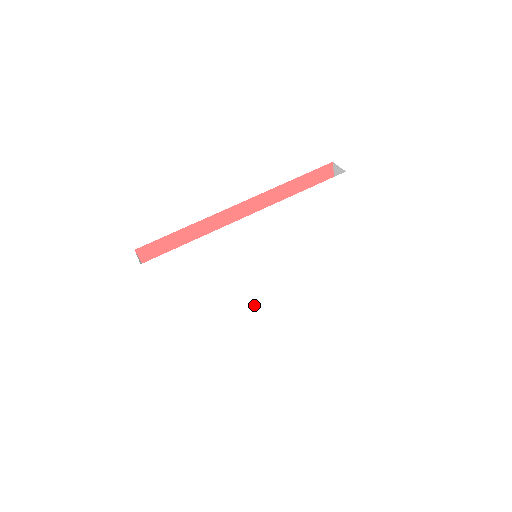
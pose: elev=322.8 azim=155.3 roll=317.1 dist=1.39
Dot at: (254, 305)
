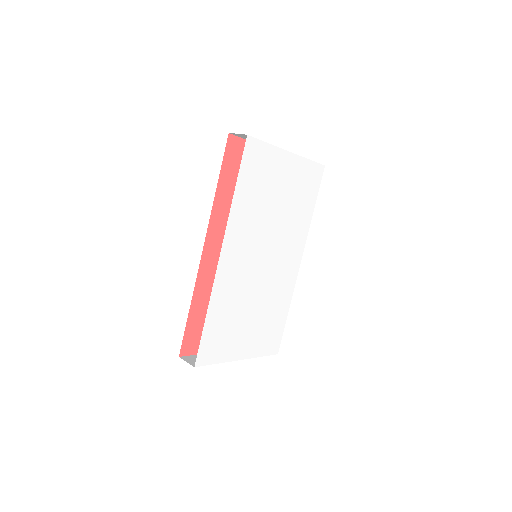
Dot at: (292, 280)
